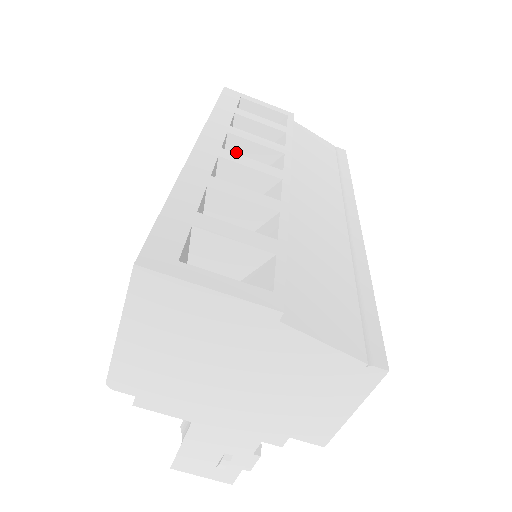
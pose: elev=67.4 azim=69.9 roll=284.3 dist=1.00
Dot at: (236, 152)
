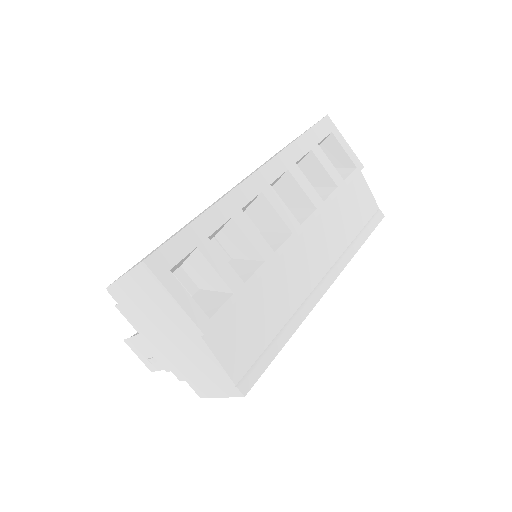
Dot at: (286, 185)
